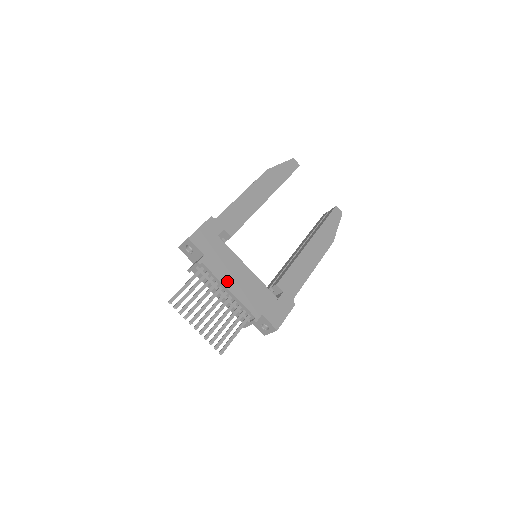
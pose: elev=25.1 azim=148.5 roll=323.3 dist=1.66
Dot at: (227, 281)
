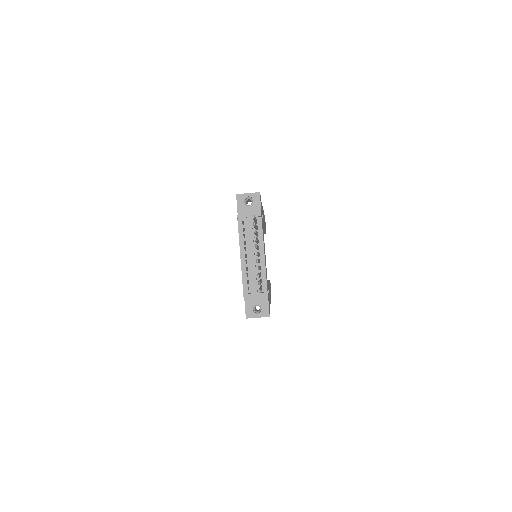
Dot at: occluded
